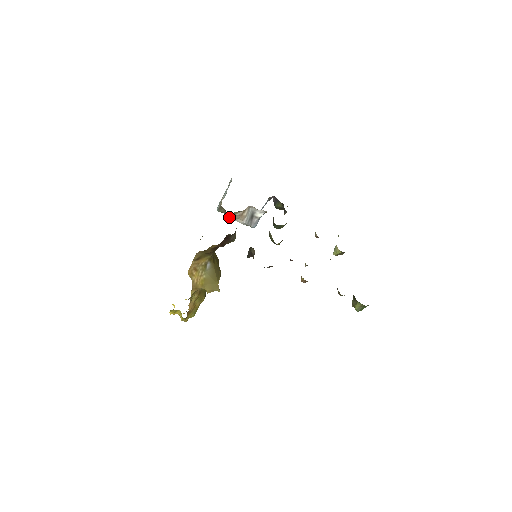
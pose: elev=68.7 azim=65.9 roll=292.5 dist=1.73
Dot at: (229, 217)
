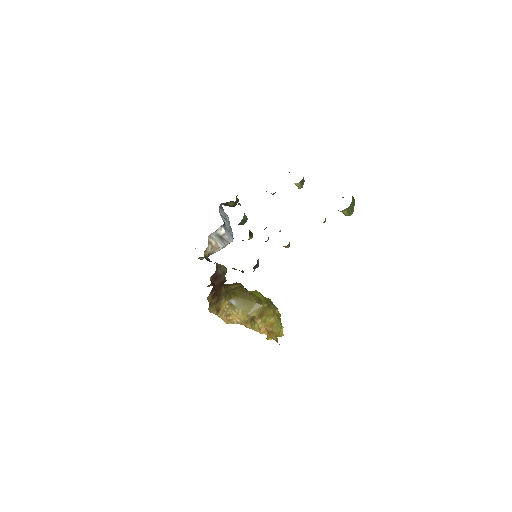
Dot at: occluded
